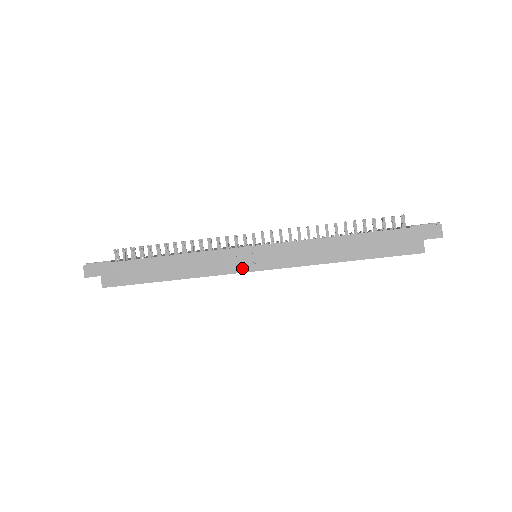
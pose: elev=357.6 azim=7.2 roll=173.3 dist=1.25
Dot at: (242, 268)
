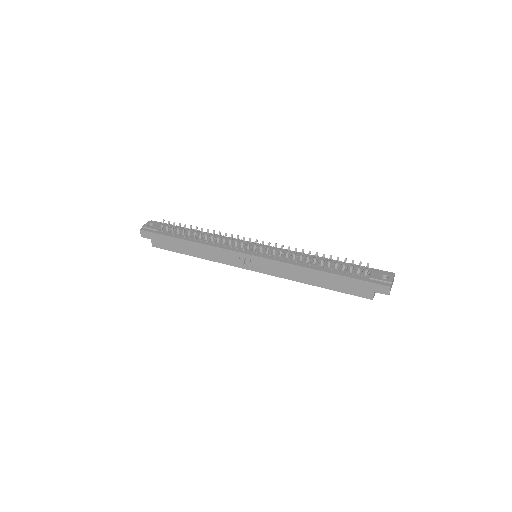
Dot at: (243, 266)
